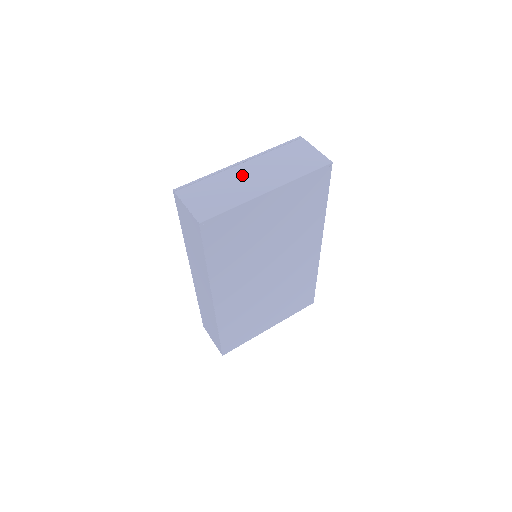
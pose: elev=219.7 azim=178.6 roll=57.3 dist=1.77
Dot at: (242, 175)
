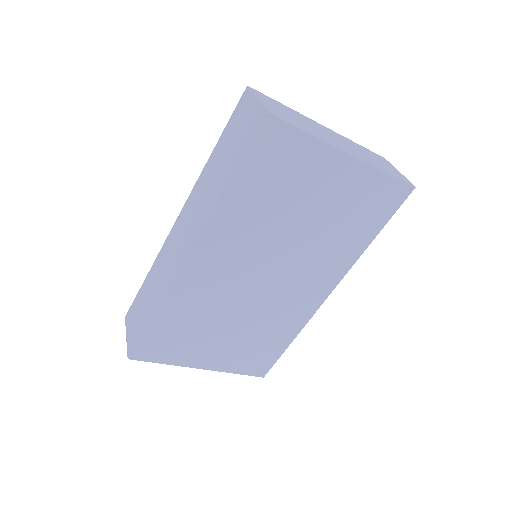
Dot at: (323, 130)
